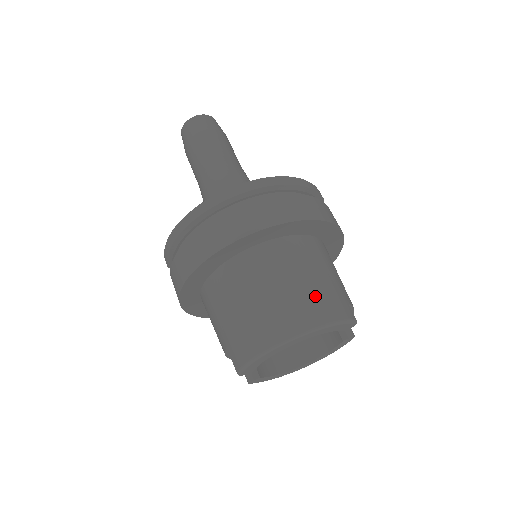
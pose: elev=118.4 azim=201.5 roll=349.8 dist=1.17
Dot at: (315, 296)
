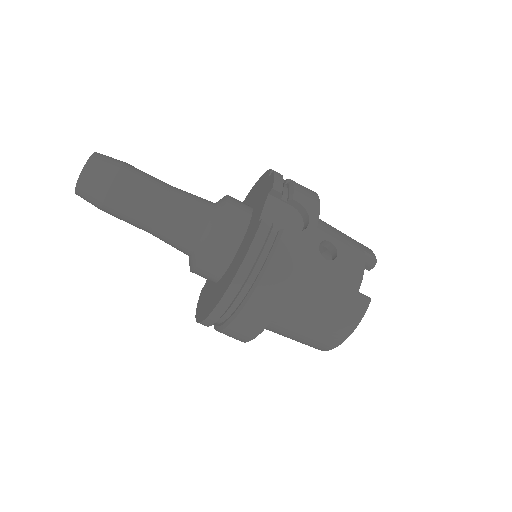
Dot at: (328, 326)
